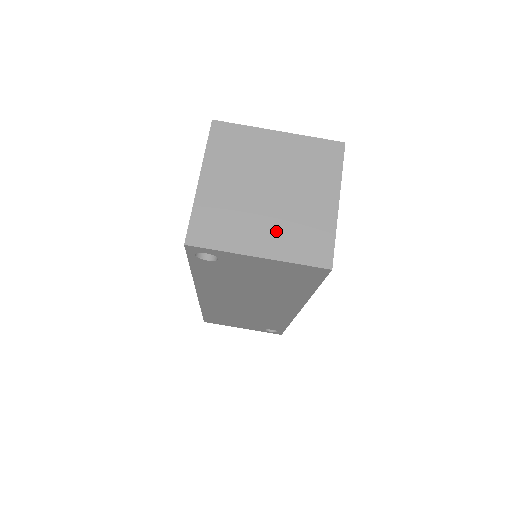
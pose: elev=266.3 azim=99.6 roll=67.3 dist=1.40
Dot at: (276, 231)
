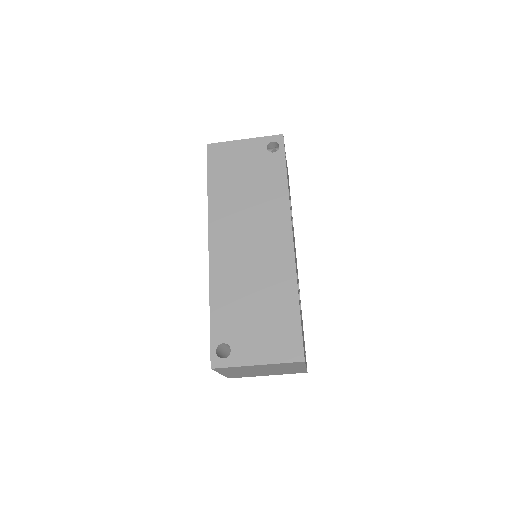
Dot at: (273, 373)
